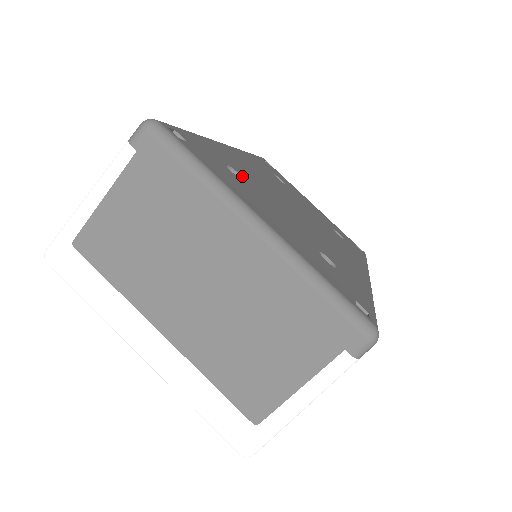
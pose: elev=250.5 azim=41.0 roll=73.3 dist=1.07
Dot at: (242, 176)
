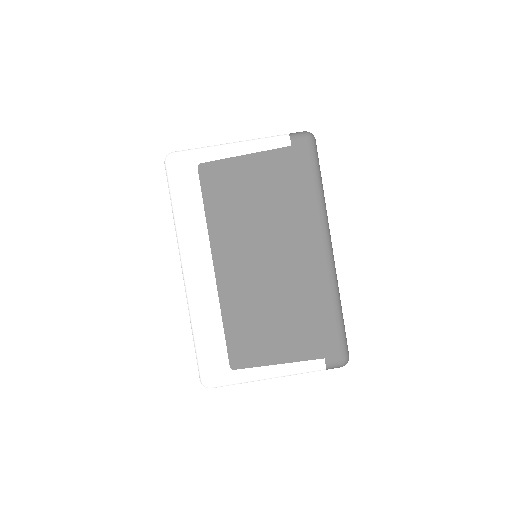
Dot at: occluded
